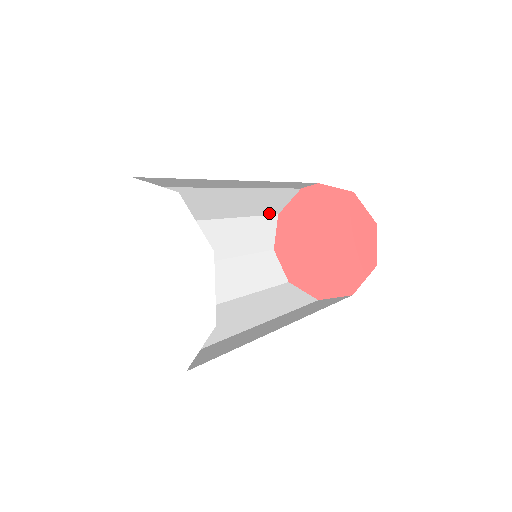
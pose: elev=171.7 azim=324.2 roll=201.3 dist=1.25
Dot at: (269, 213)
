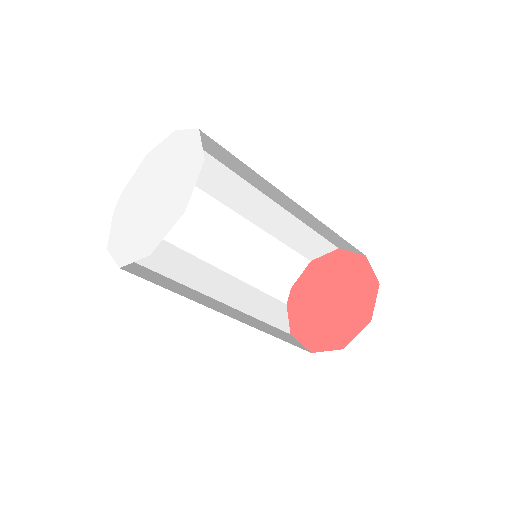
Dot at: (278, 327)
